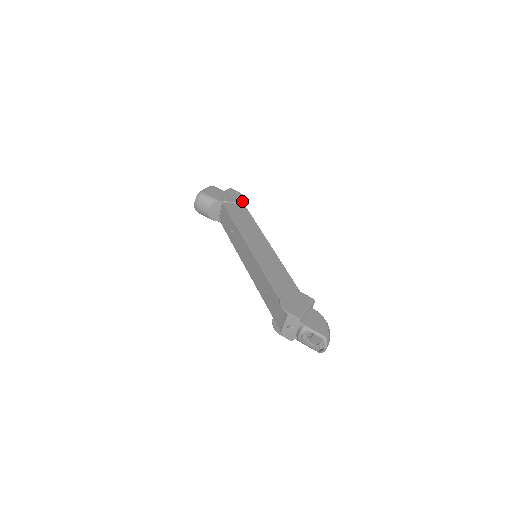
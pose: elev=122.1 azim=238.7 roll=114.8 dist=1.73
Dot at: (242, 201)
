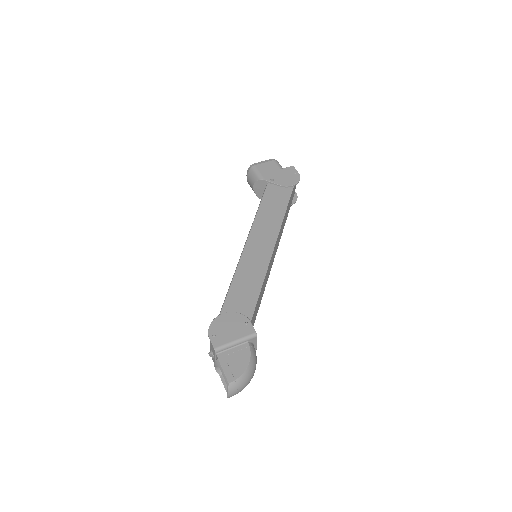
Dot at: (292, 186)
